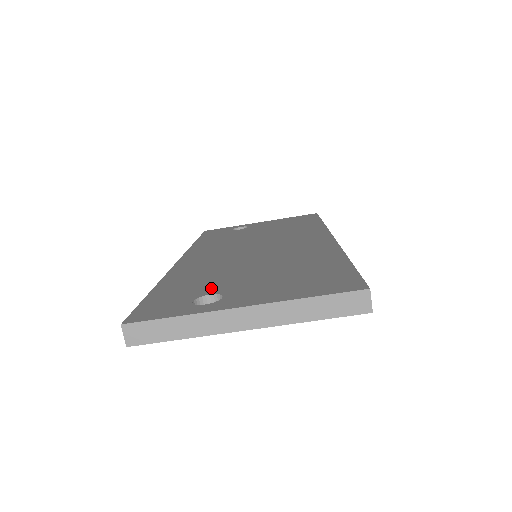
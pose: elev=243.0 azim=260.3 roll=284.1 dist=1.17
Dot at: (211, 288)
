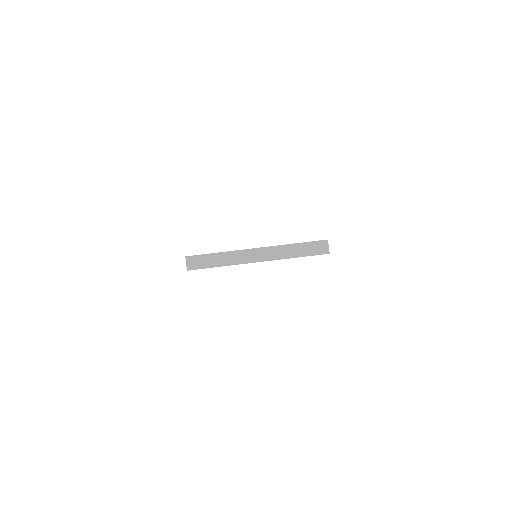
Dot at: occluded
